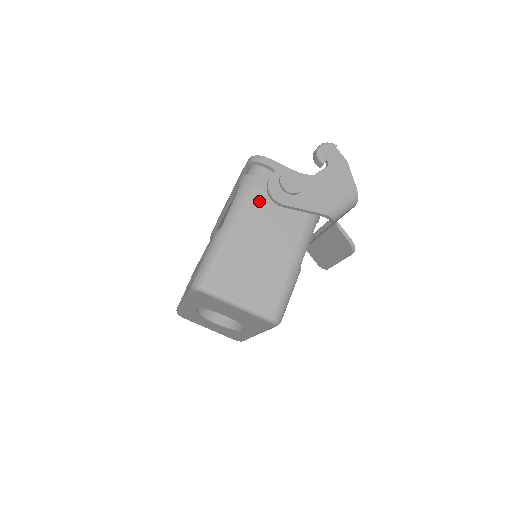
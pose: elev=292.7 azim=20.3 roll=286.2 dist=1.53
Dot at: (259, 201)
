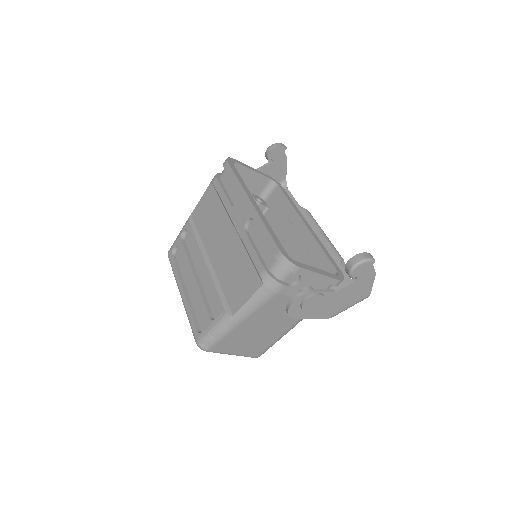
Dot at: (276, 302)
